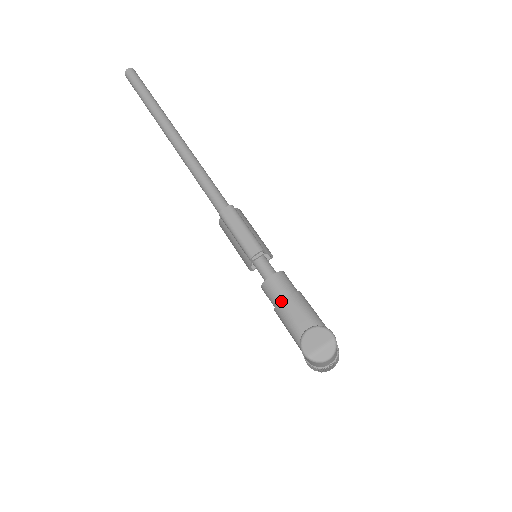
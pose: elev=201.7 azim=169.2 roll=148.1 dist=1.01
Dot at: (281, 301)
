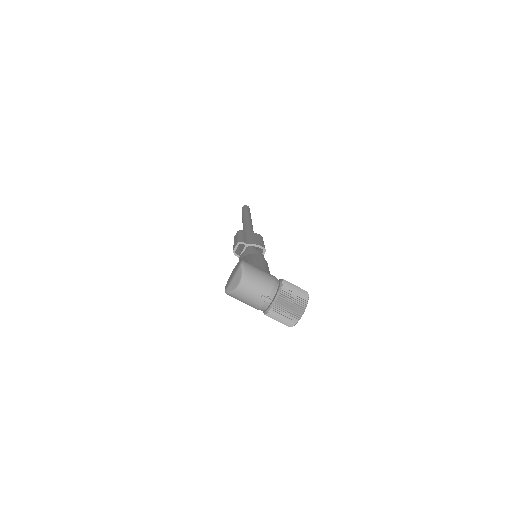
Dot at: occluded
